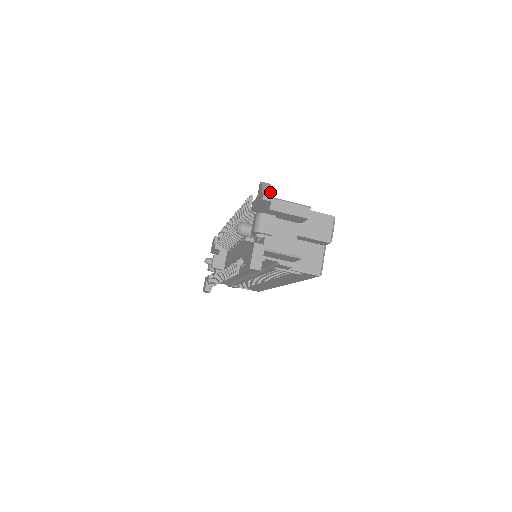
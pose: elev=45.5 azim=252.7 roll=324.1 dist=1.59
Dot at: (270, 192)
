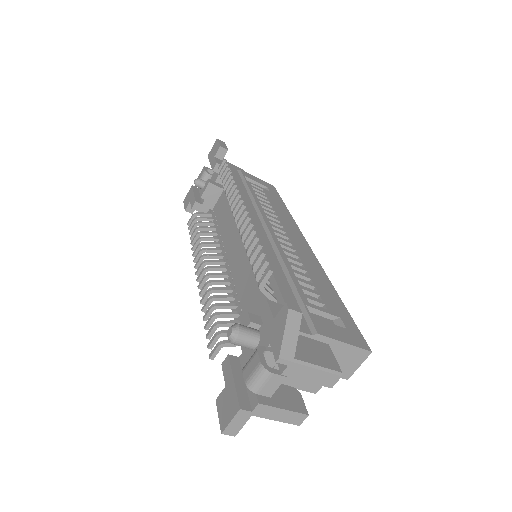
Dot at: (294, 342)
